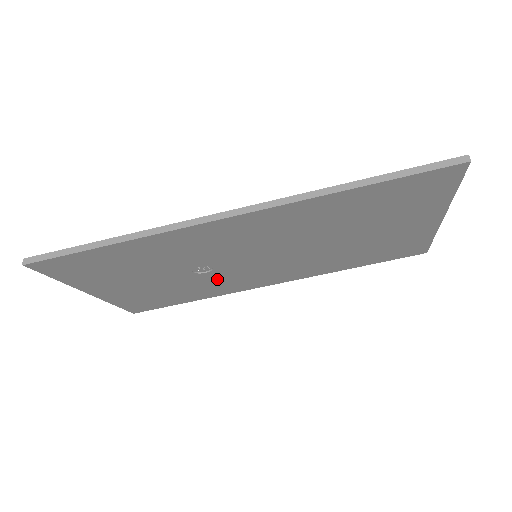
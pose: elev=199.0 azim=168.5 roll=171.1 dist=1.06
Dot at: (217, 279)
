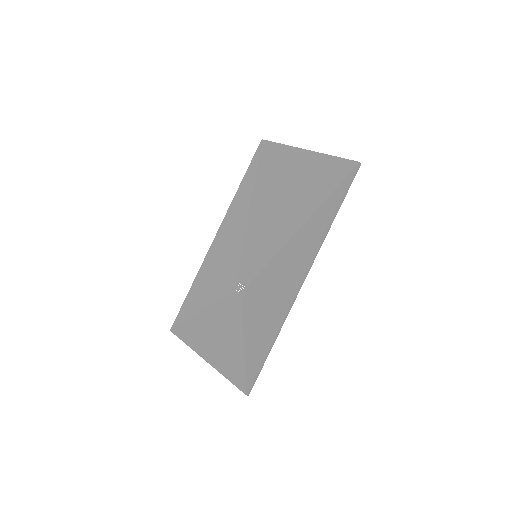
Dot at: (227, 277)
